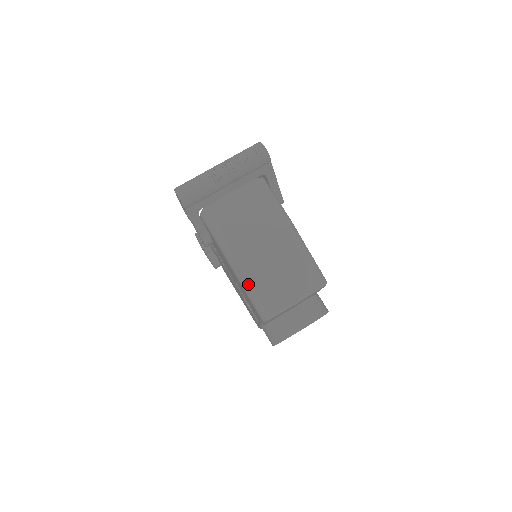
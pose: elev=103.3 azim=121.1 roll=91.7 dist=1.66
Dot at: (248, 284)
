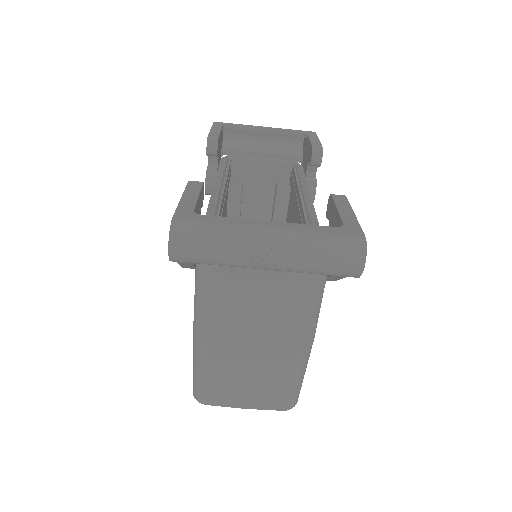
Dot at: (200, 369)
